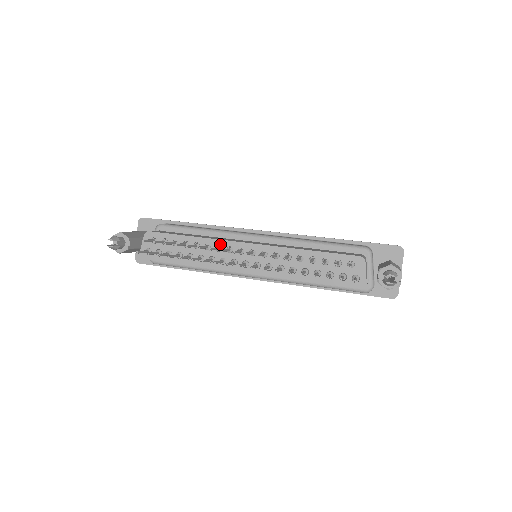
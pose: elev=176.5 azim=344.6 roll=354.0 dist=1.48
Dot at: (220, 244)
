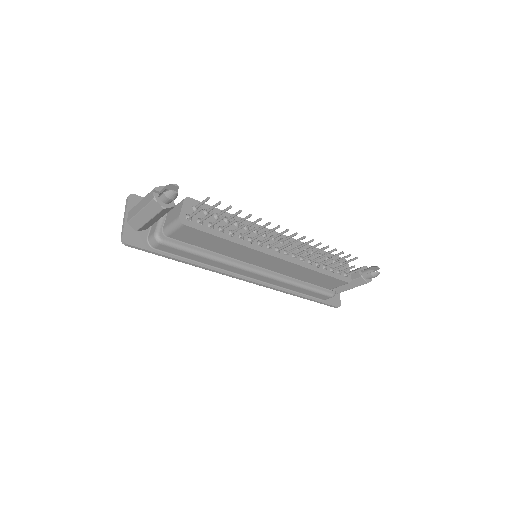
Dot at: (257, 228)
